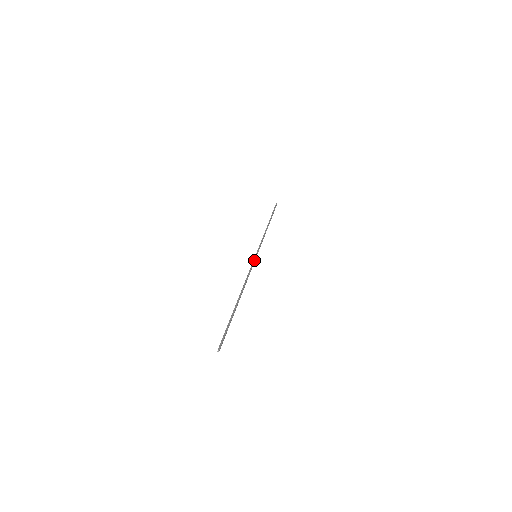
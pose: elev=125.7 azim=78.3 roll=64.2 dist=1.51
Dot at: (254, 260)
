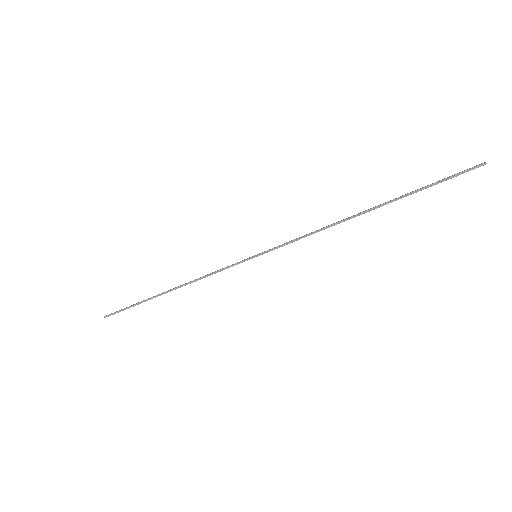
Dot at: (242, 262)
